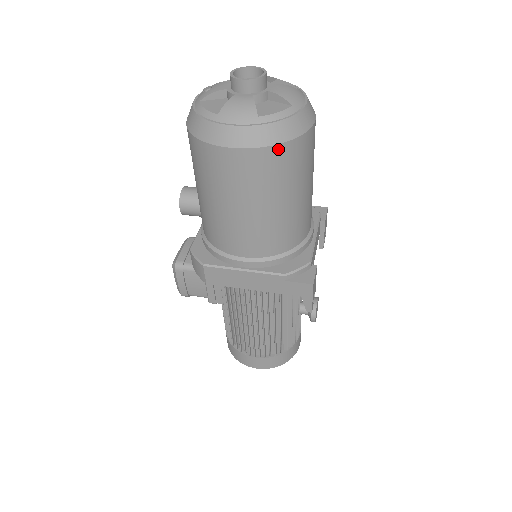
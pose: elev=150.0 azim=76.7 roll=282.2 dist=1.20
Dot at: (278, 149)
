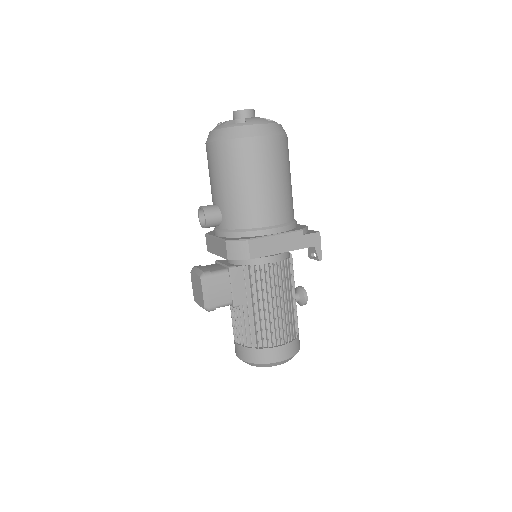
Dot at: (283, 138)
